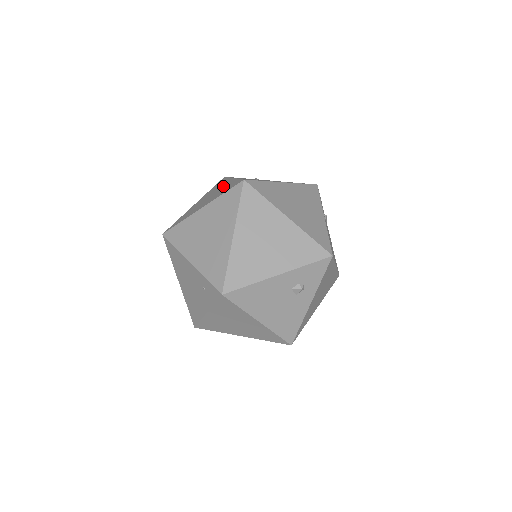
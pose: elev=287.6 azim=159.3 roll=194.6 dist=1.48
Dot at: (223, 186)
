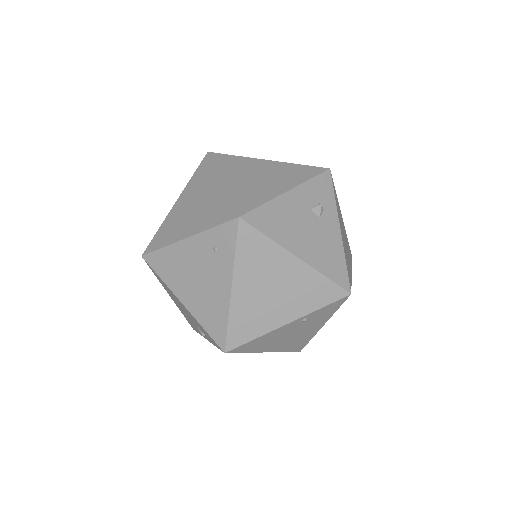
Dot at: occluded
